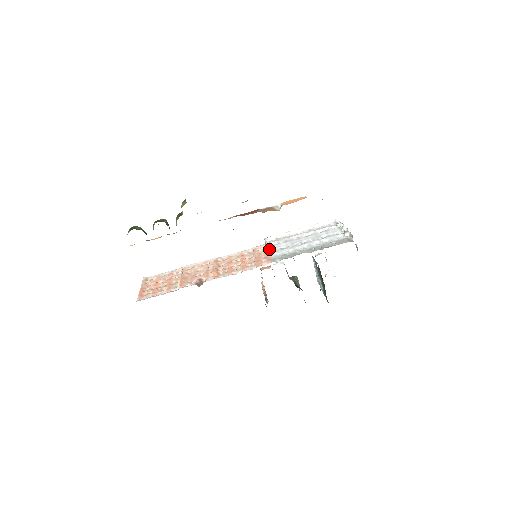
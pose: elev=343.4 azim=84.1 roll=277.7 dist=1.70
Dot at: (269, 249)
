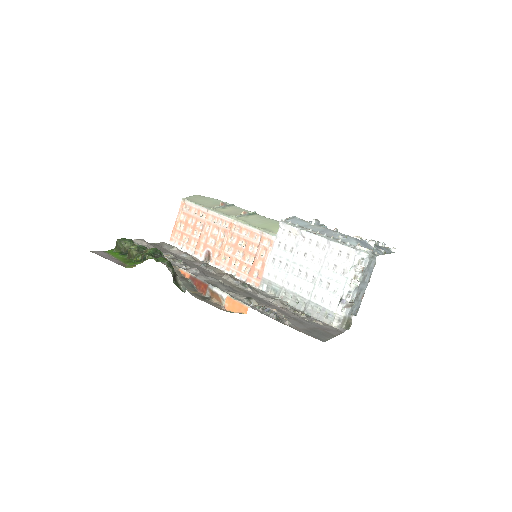
Dot at: (271, 253)
